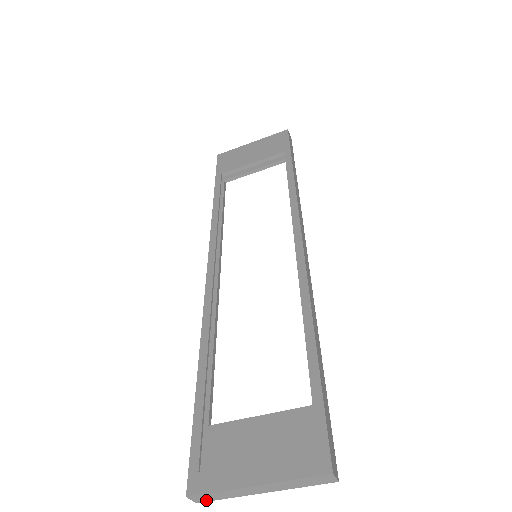
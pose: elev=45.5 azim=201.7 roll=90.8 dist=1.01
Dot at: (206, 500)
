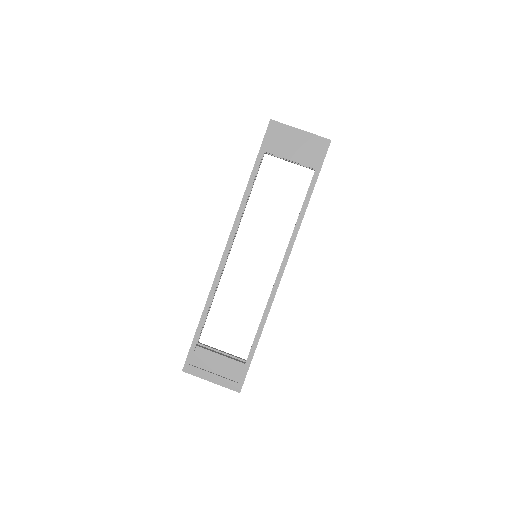
Dot at: occluded
